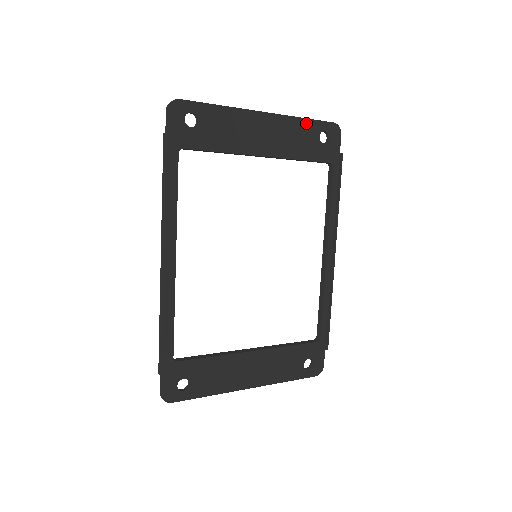
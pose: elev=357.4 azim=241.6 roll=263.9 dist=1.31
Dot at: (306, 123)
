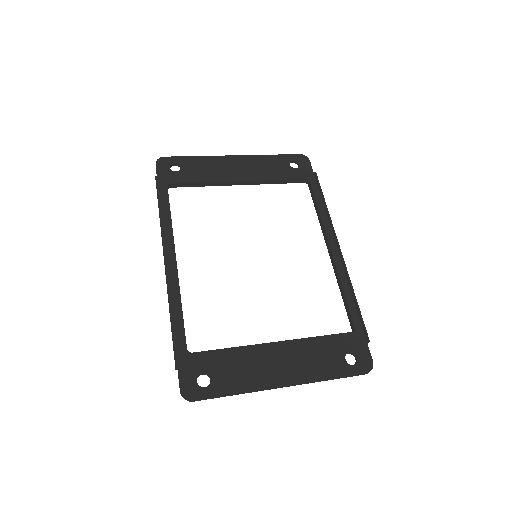
Dot at: (274, 158)
